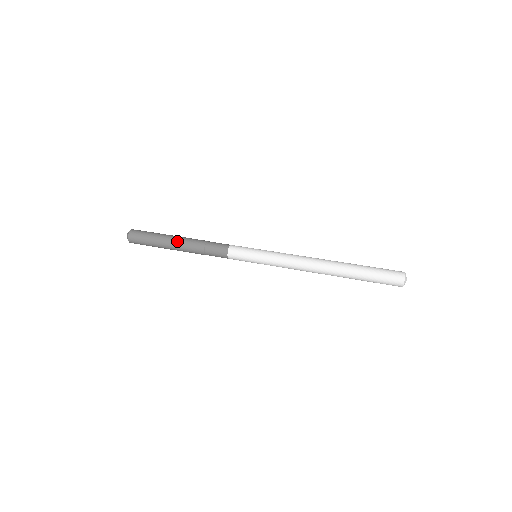
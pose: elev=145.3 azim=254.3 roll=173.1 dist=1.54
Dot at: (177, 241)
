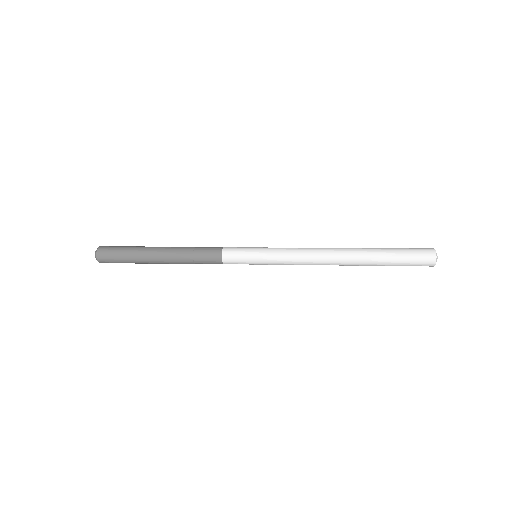
Dot at: (158, 252)
